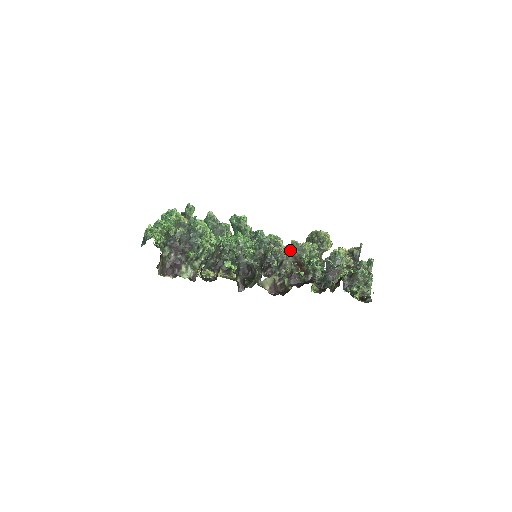
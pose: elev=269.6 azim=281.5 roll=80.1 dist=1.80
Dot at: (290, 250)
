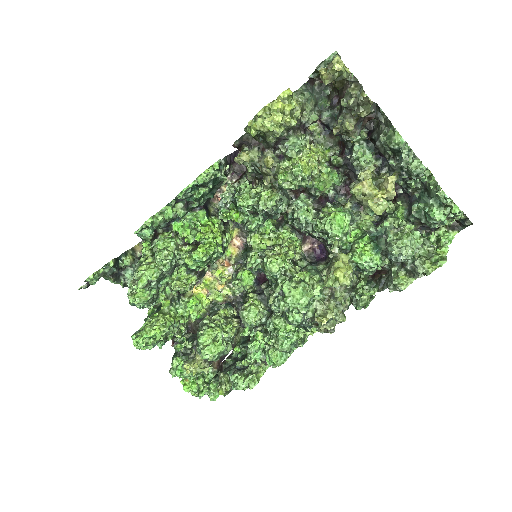
Dot at: (274, 206)
